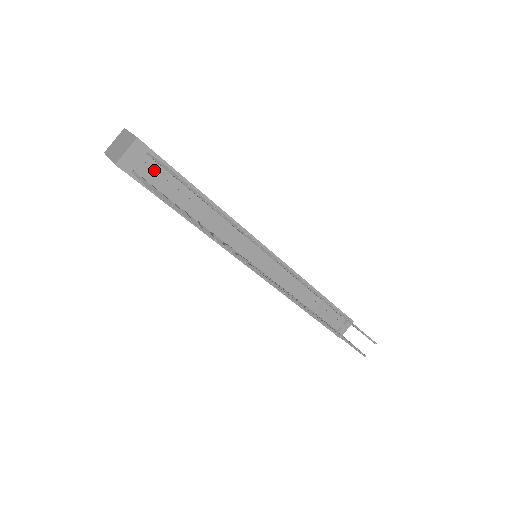
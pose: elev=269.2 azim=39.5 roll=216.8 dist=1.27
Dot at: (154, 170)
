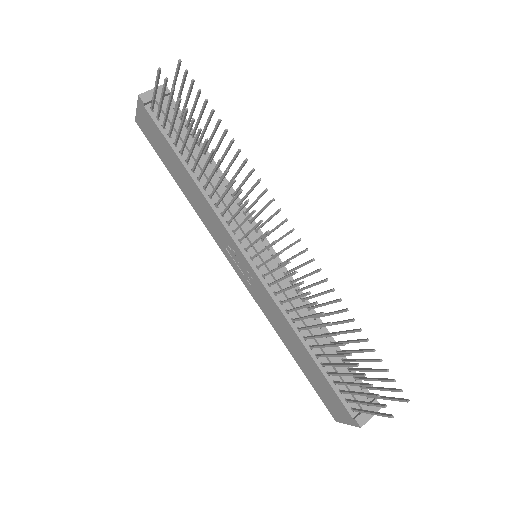
Dot at: (171, 113)
